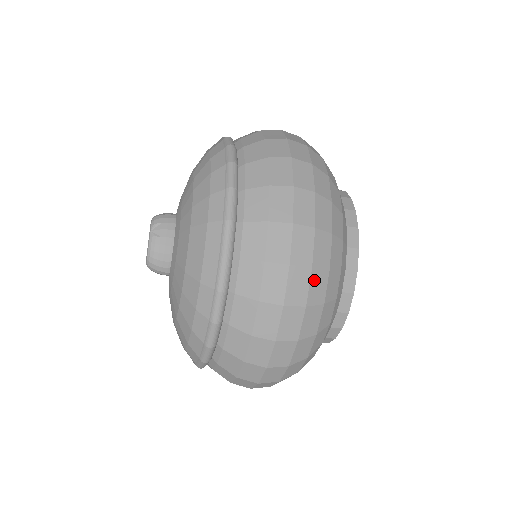
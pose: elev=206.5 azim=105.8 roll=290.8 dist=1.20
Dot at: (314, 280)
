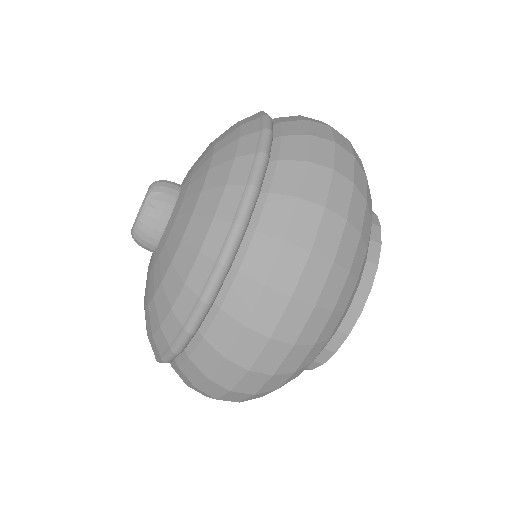
Dot at: (313, 319)
